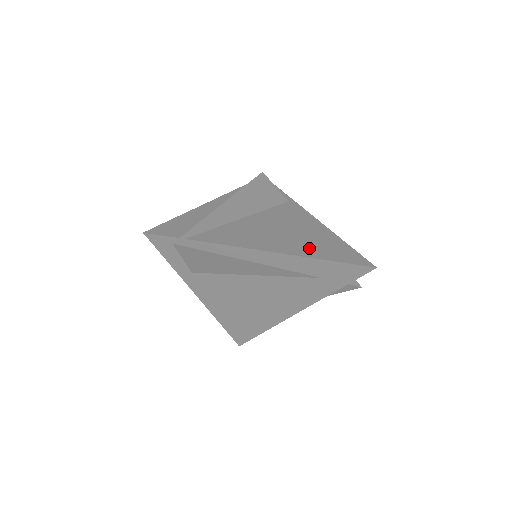
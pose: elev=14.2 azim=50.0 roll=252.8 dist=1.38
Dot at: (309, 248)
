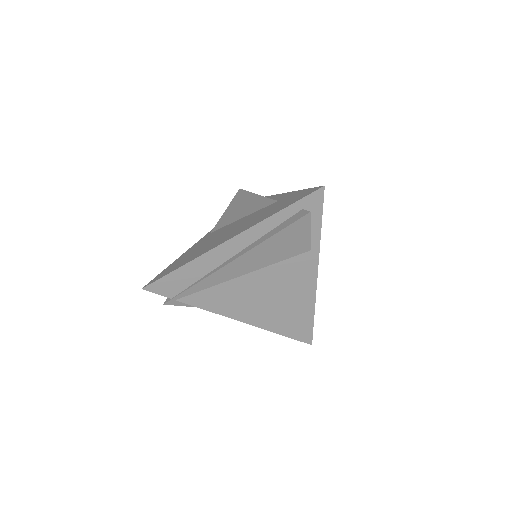
Dot at: (275, 321)
